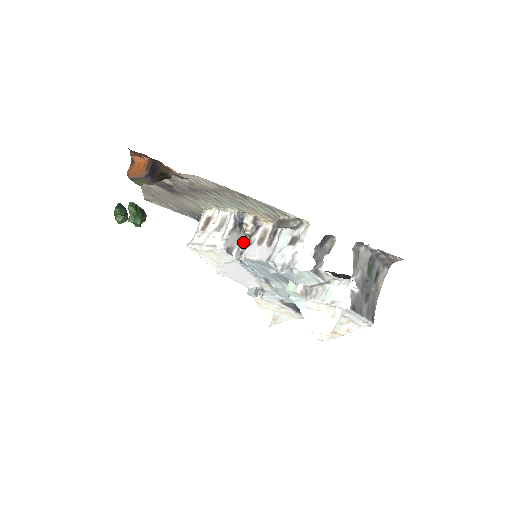
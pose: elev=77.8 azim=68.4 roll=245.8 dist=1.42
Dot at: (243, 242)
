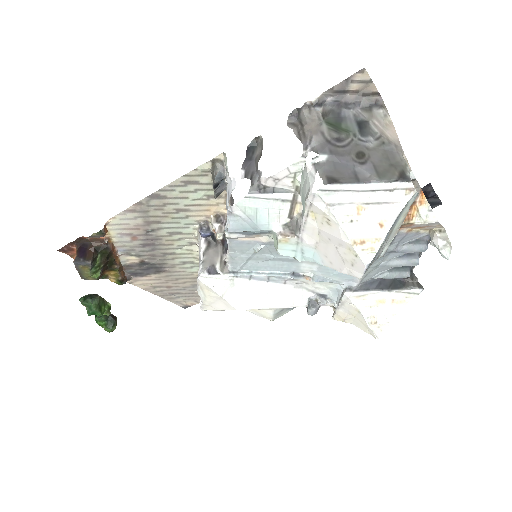
Dot at: (222, 251)
